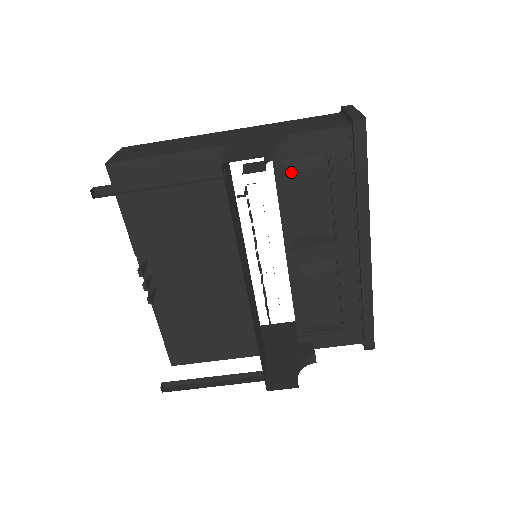
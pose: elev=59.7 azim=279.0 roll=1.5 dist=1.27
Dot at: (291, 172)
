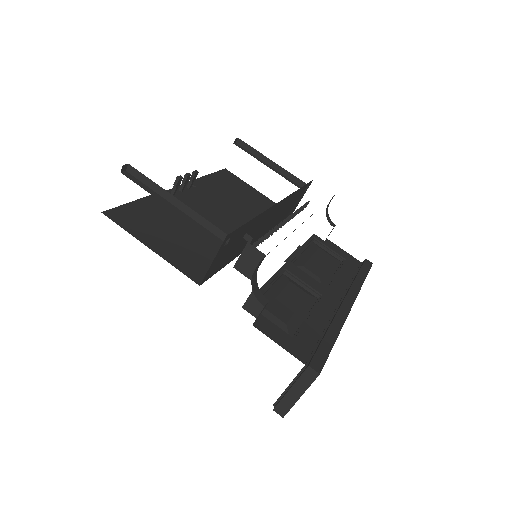
Dot at: (318, 247)
